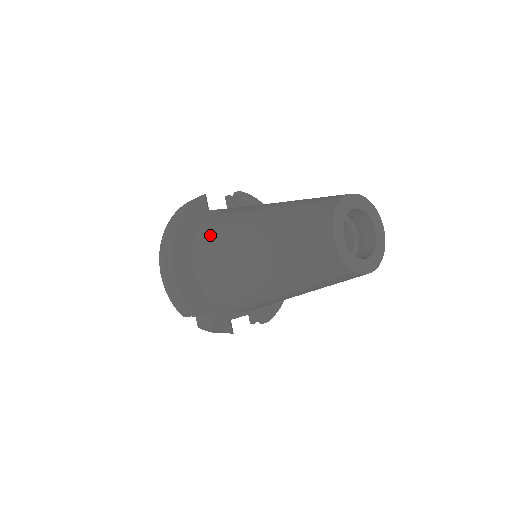
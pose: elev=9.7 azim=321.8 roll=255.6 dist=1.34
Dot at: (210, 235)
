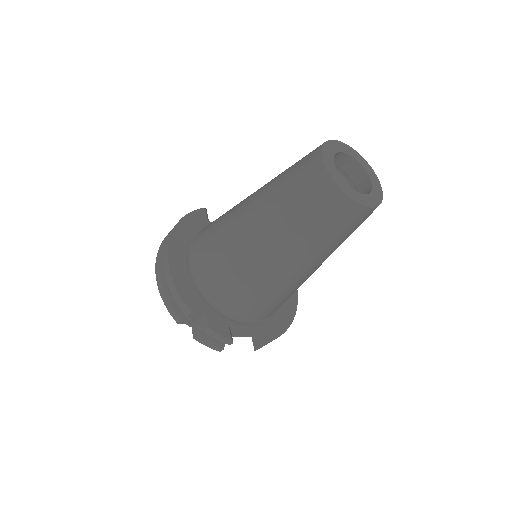
Dot at: (207, 229)
